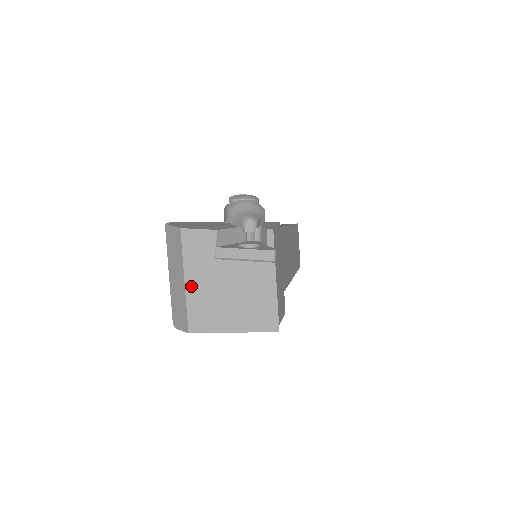
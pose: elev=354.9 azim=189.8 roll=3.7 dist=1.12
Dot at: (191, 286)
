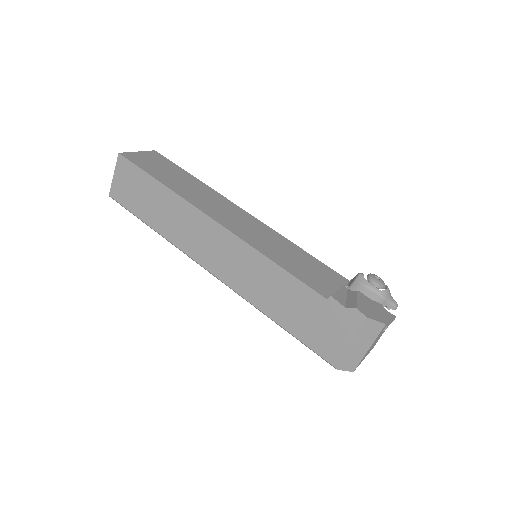
Dot at: occluded
